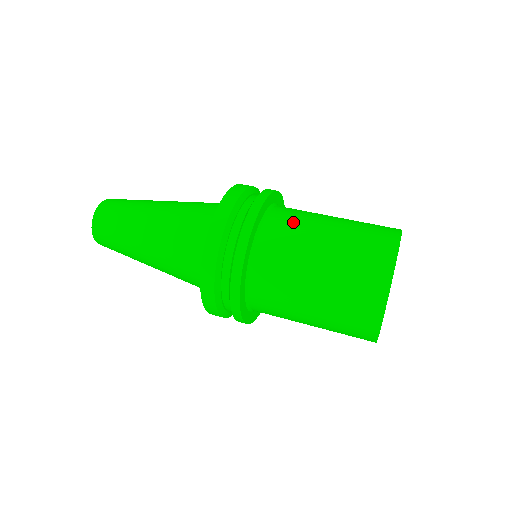
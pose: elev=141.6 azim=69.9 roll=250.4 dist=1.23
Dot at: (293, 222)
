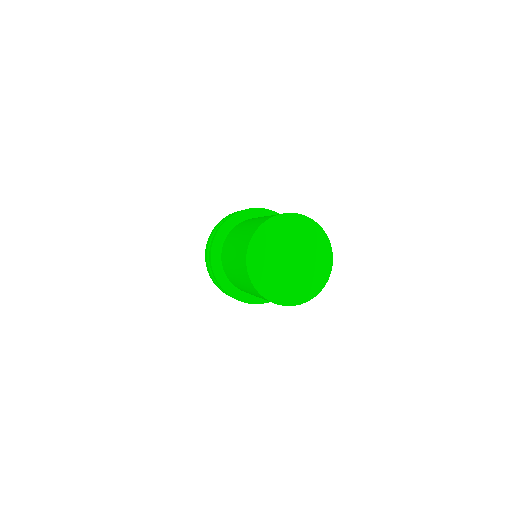
Dot at: (230, 239)
